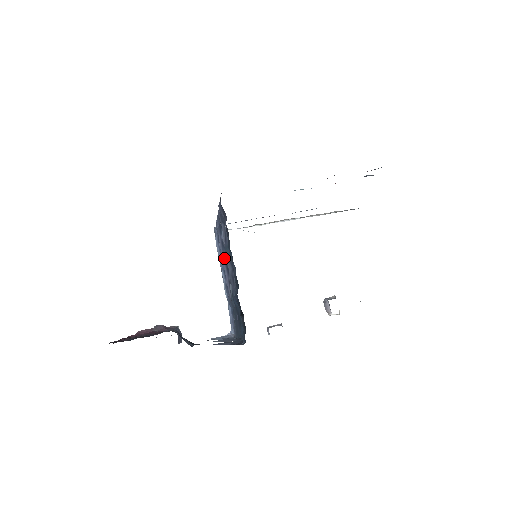
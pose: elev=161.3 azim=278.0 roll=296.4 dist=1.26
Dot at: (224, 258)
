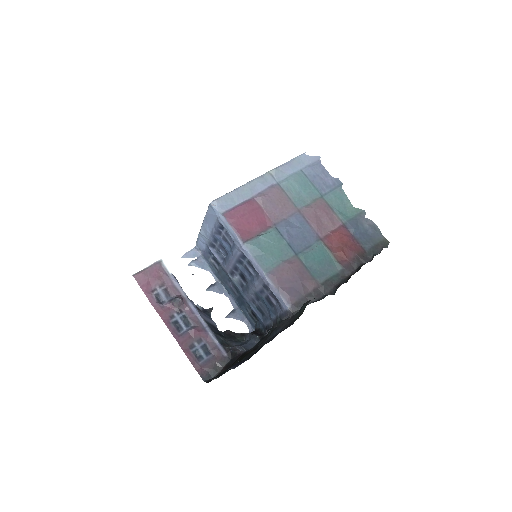
Dot at: (236, 264)
